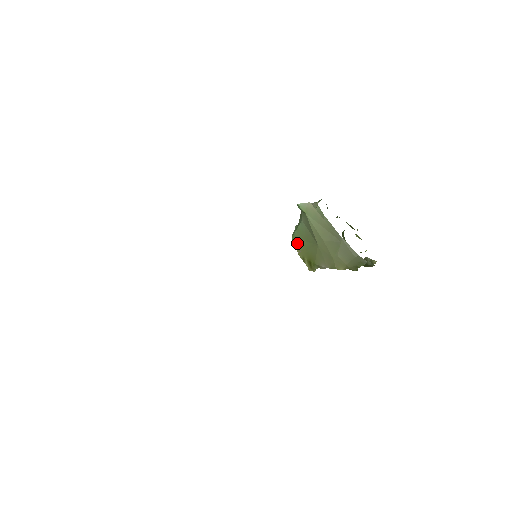
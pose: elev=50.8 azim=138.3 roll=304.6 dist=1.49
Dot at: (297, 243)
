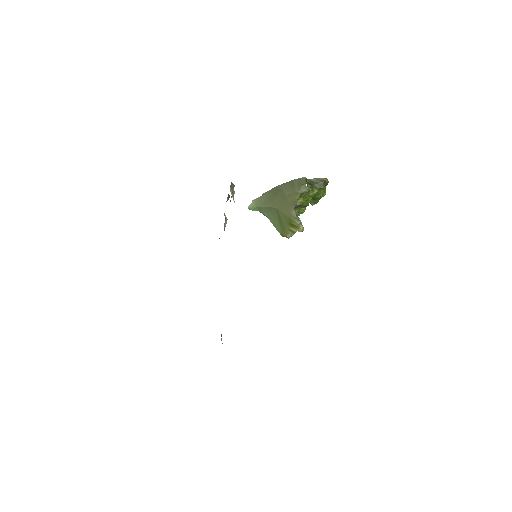
Dot at: (282, 232)
